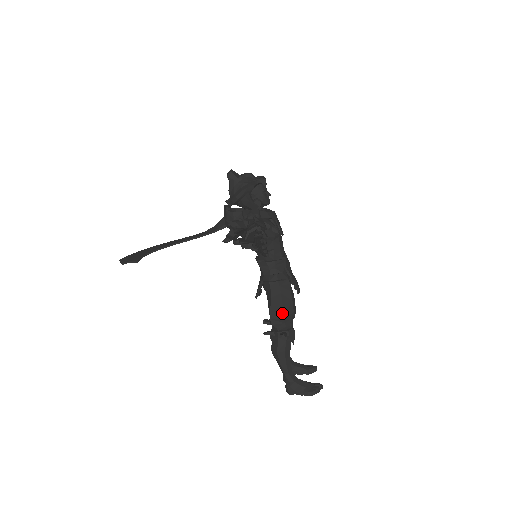
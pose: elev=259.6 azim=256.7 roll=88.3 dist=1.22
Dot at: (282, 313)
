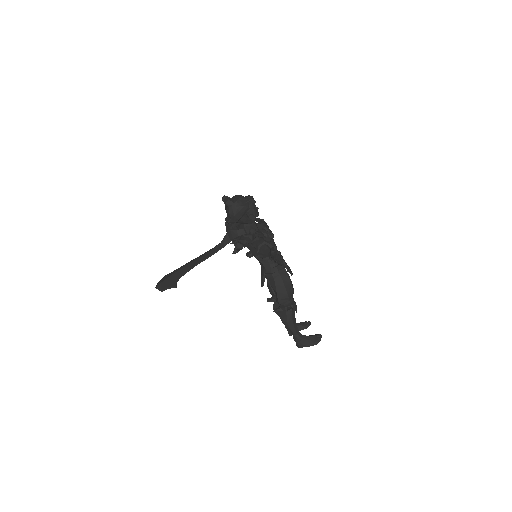
Dot at: (286, 294)
